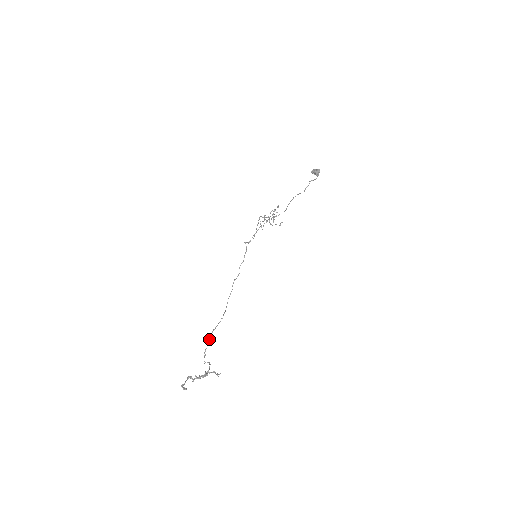
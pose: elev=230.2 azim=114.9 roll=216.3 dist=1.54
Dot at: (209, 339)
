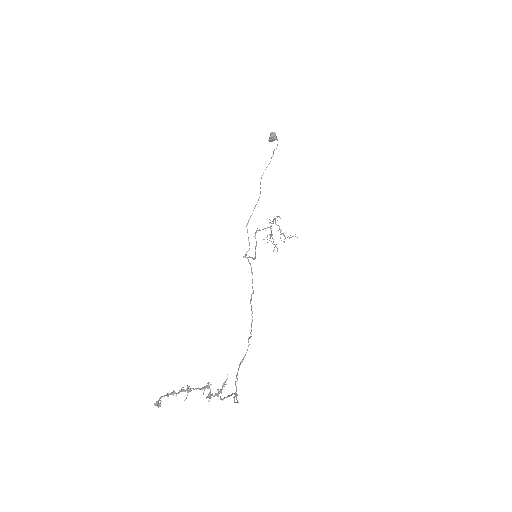
Dot at: (237, 374)
